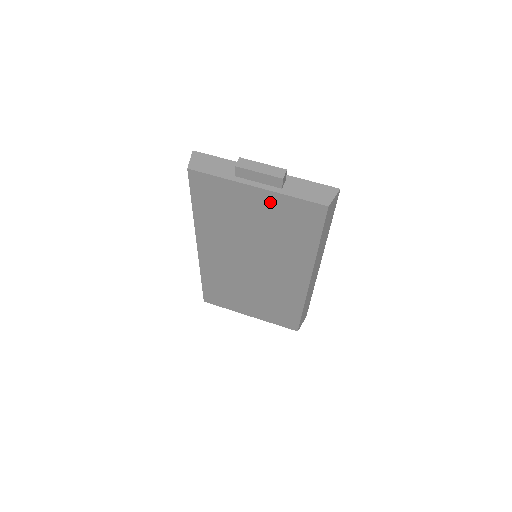
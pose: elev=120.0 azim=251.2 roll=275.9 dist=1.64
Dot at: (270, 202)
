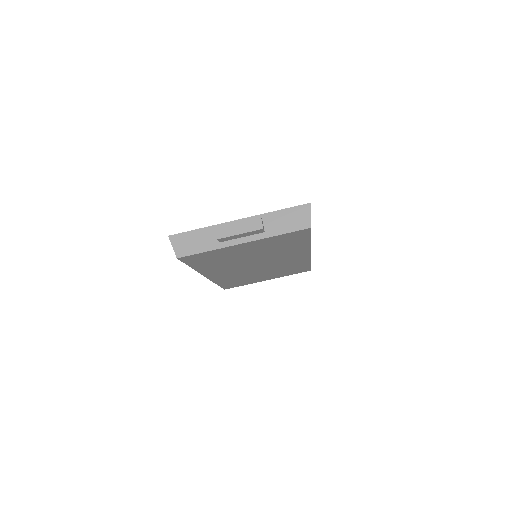
Dot at: (259, 243)
